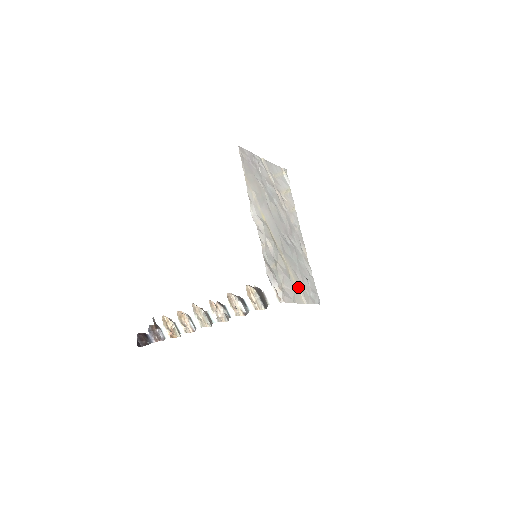
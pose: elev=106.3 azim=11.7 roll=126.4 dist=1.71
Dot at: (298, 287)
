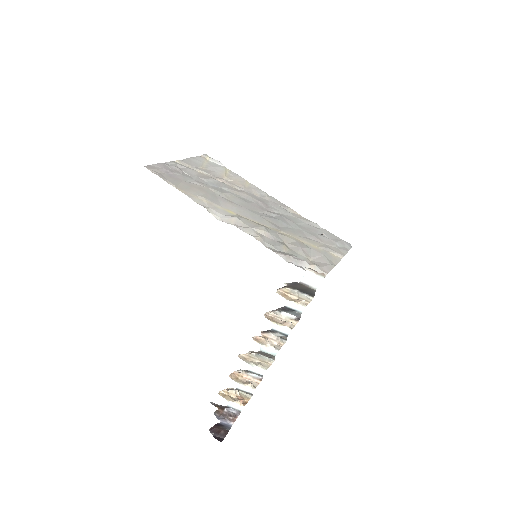
Dot at: (322, 249)
